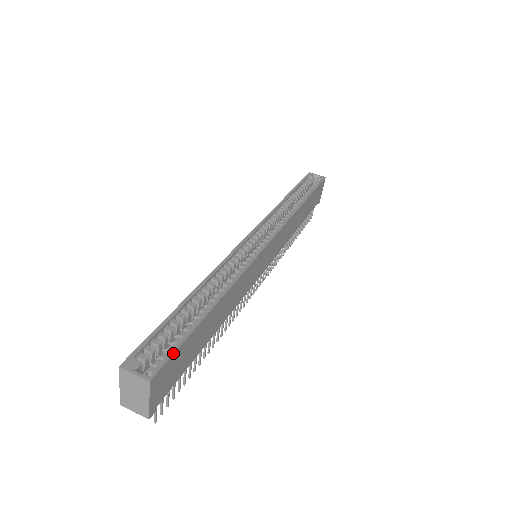
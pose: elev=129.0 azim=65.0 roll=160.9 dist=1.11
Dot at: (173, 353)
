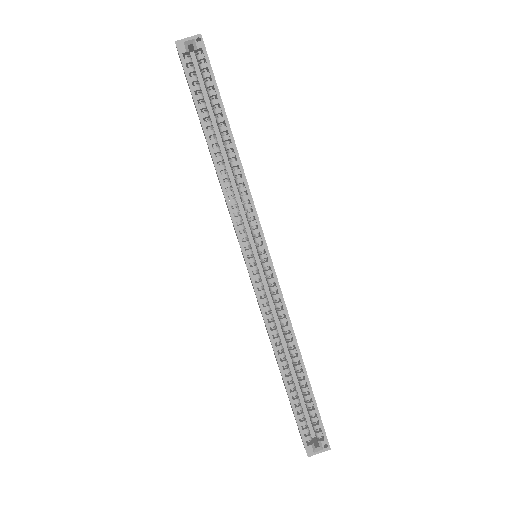
Dot at: (322, 424)
